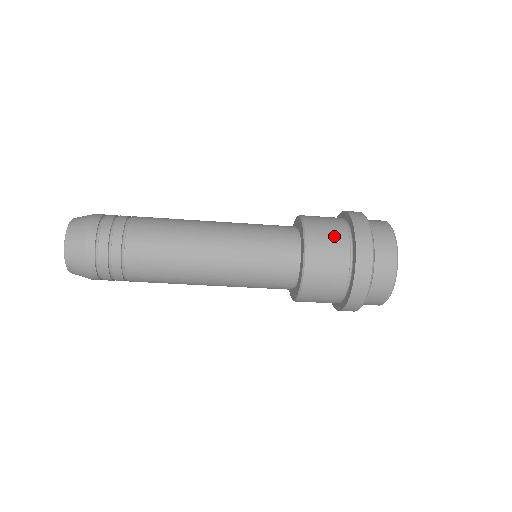
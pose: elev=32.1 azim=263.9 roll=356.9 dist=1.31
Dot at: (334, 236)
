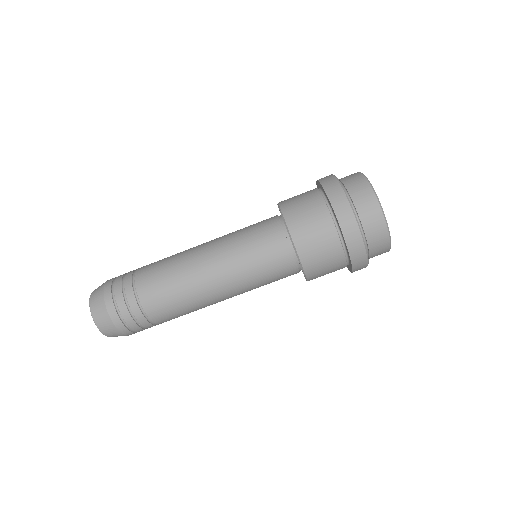
Dot at: (305, 195)
